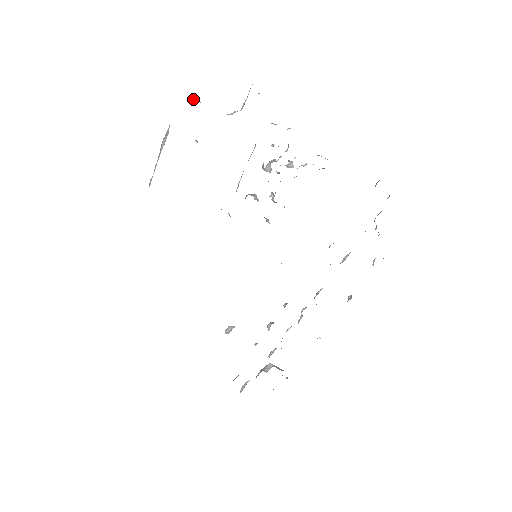
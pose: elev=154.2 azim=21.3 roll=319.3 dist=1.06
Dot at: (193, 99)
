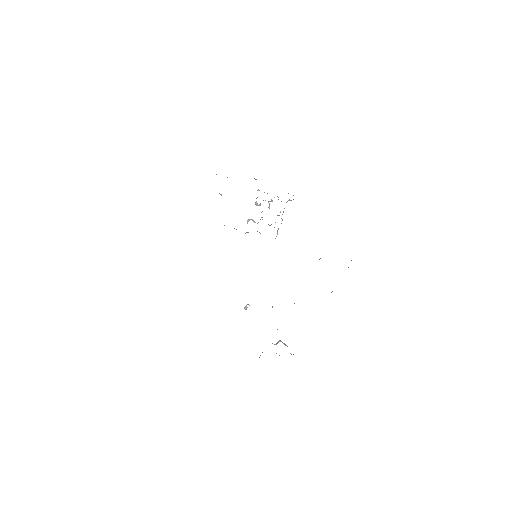
Dot at: occluded
